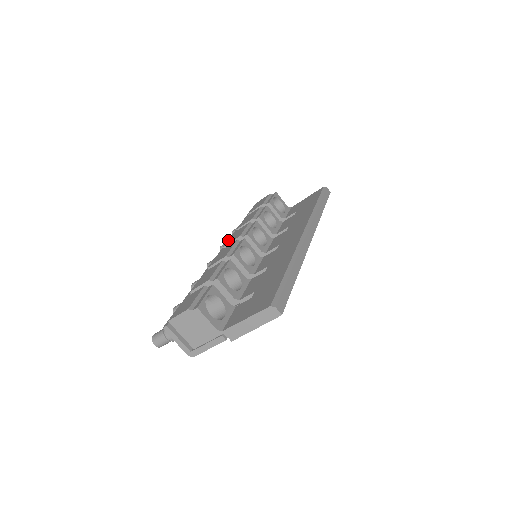
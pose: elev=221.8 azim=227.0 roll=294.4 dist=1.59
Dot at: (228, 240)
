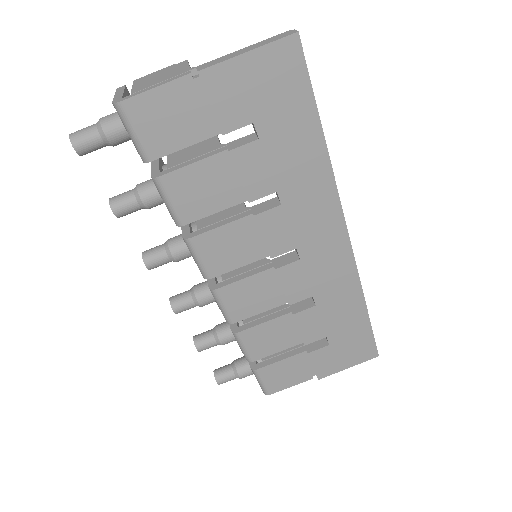
Dot at: occluded
